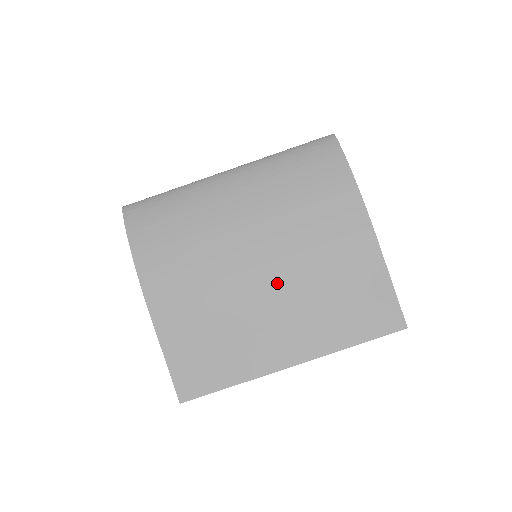
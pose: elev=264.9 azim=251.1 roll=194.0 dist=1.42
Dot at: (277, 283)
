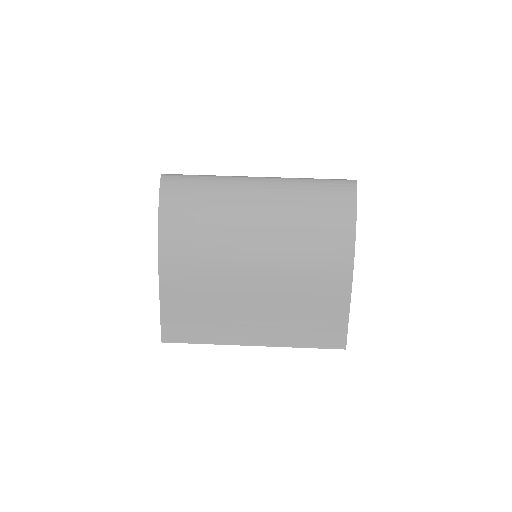
Dot at: (264, 285)
